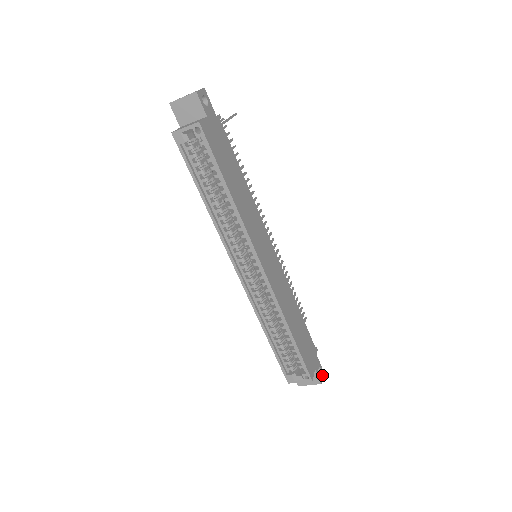
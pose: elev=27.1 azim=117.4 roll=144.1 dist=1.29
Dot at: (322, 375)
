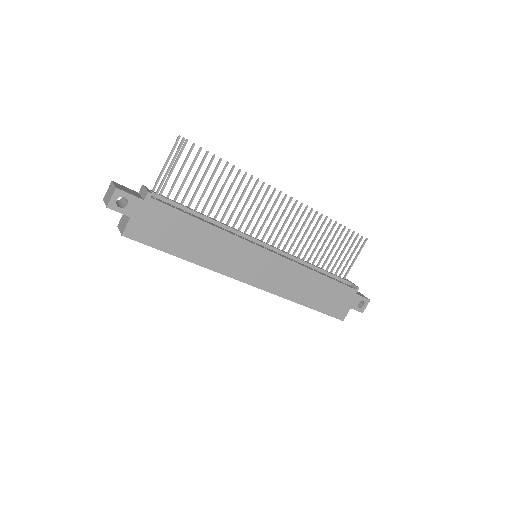
Dot at: (366, 305)
